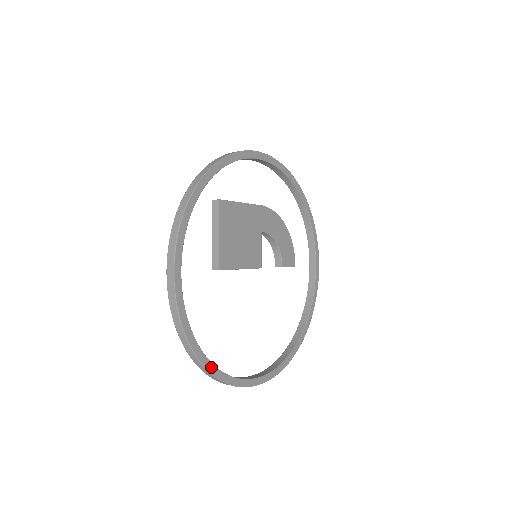
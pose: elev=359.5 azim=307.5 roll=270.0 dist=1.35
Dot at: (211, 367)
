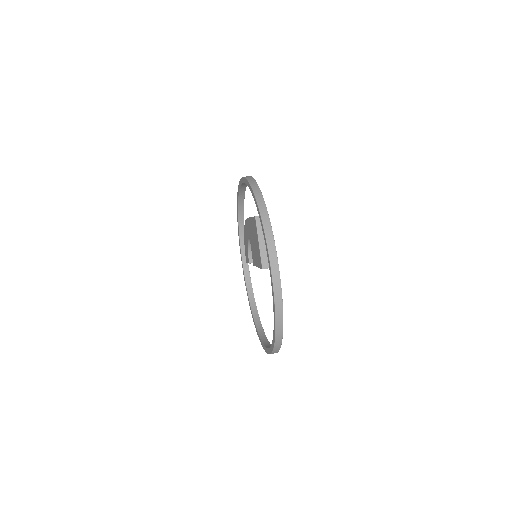
Dot at: occluded
